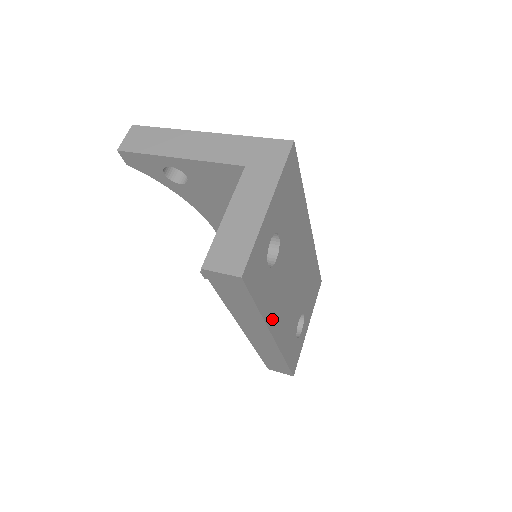
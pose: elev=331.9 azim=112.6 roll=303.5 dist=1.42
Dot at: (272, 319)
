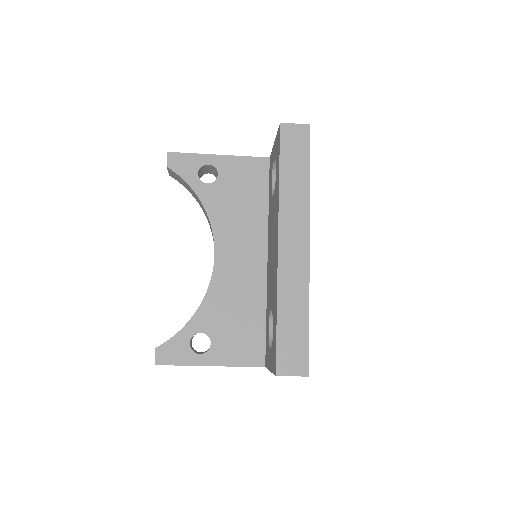
Dot at: occluded
